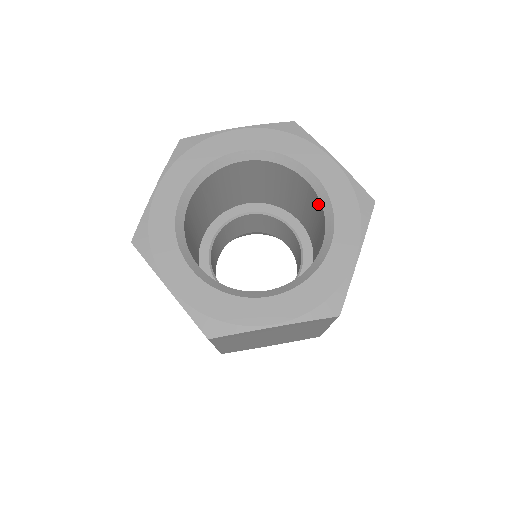
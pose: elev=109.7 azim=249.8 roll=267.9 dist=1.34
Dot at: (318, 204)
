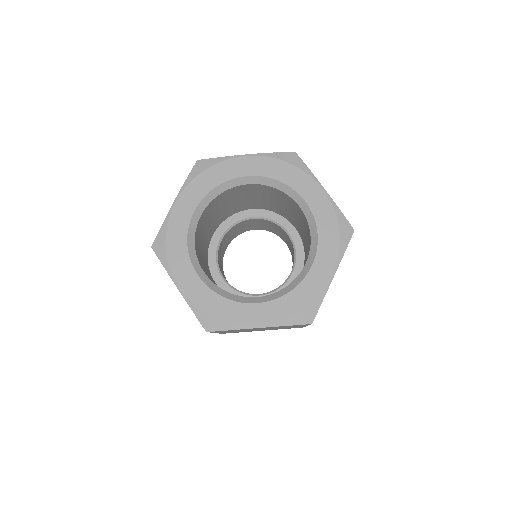
Dot at: (307, 226)
